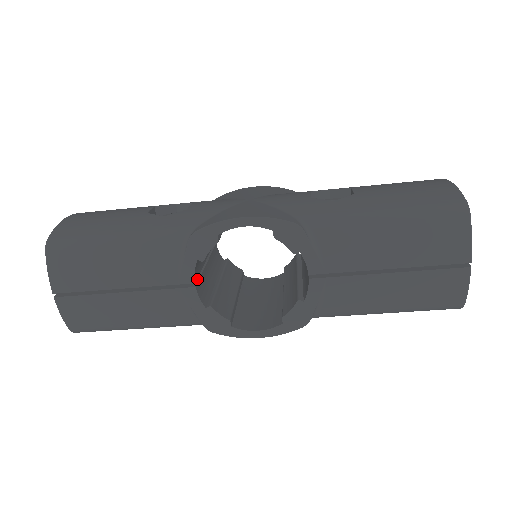
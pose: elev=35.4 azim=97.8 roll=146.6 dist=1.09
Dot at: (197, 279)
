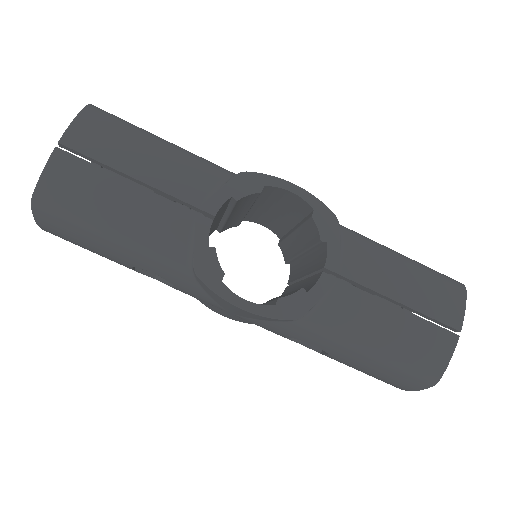
Dot at: occluded
